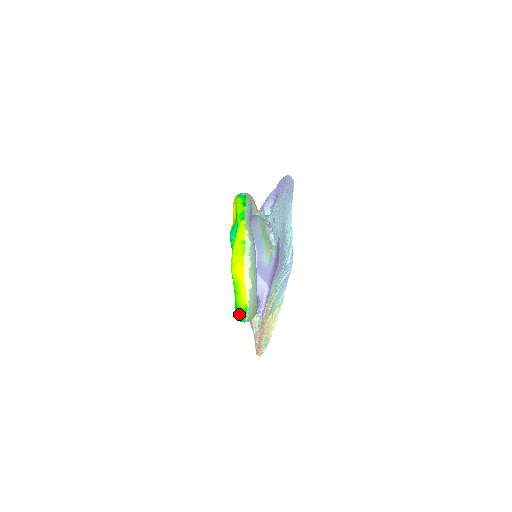
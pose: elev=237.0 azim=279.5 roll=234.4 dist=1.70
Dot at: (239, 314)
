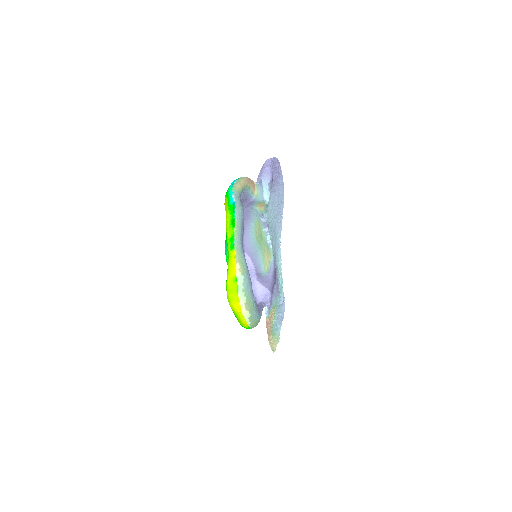
Dot at: occluded
